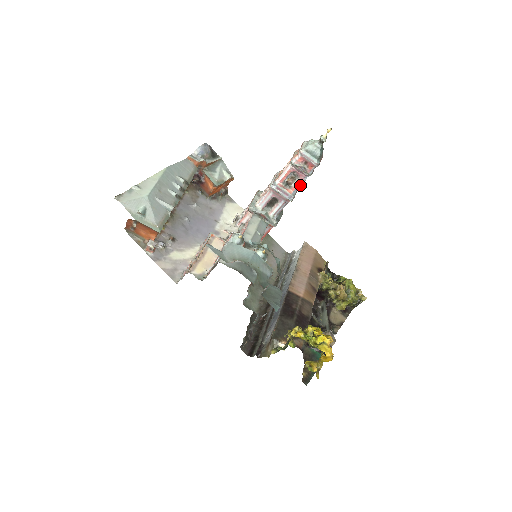
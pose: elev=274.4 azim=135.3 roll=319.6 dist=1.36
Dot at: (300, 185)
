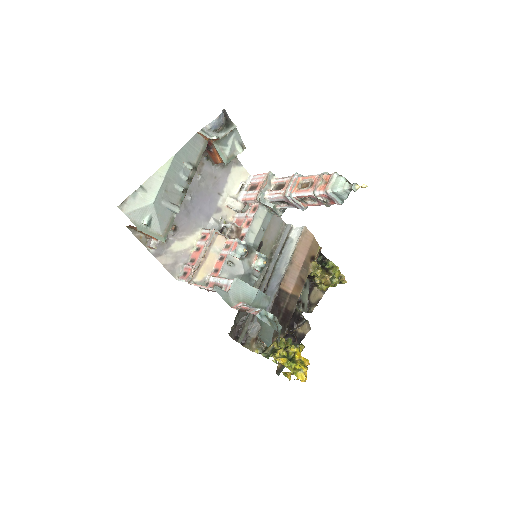
Dot at: (316, 205)
